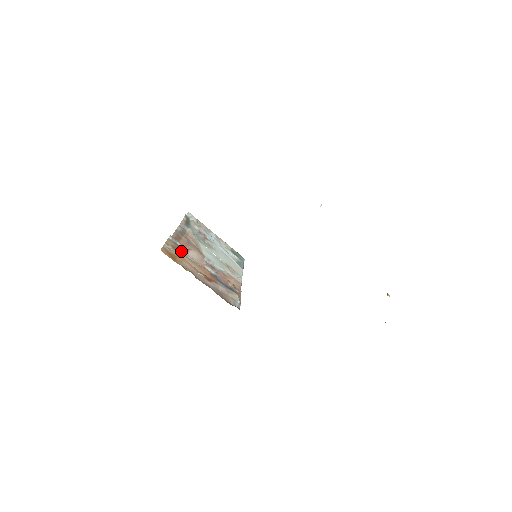
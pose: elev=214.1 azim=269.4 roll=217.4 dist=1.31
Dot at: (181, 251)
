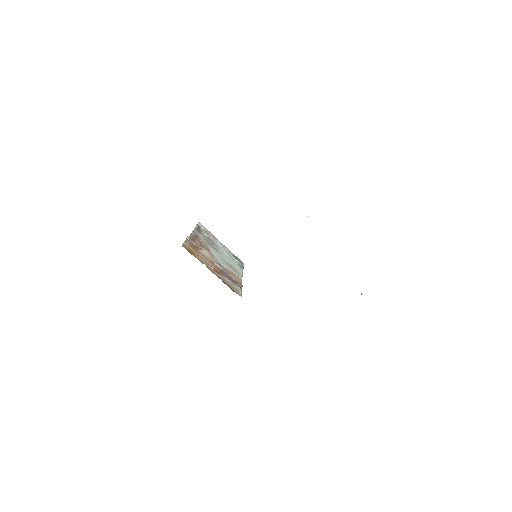
Dot at: (196, 249)
